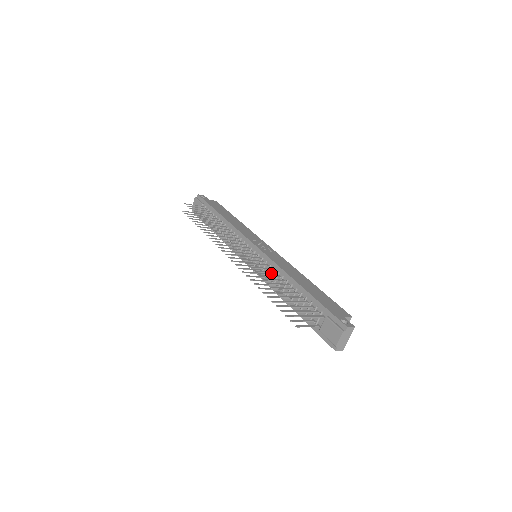
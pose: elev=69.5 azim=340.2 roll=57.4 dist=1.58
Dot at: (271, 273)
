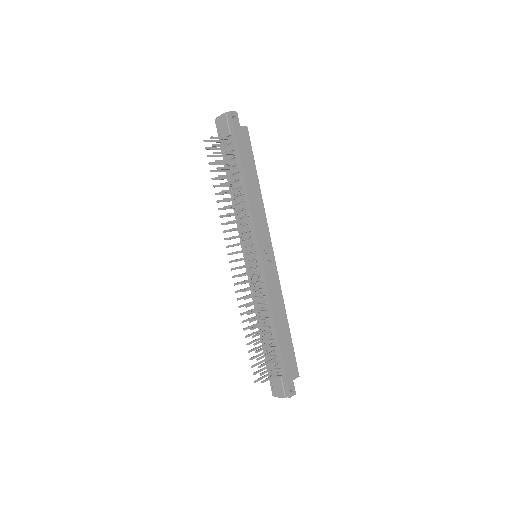
Dot at: (260, 294)
